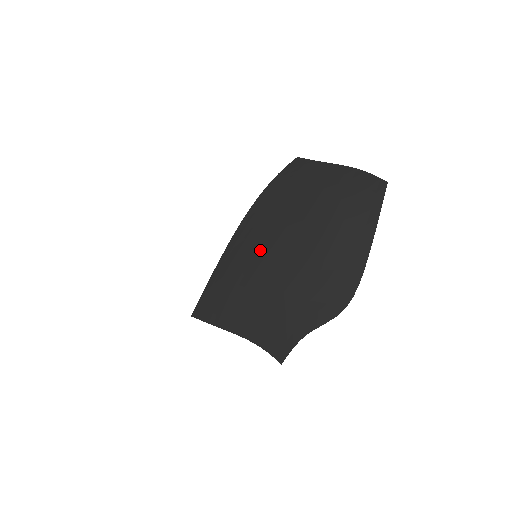
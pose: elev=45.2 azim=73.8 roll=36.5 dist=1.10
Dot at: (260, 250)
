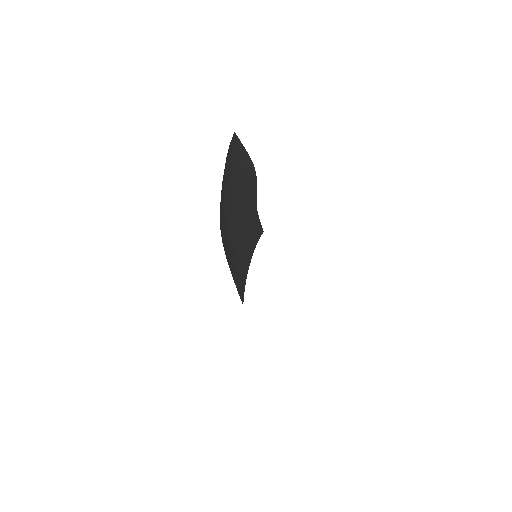
Dot at: (227, 227)
